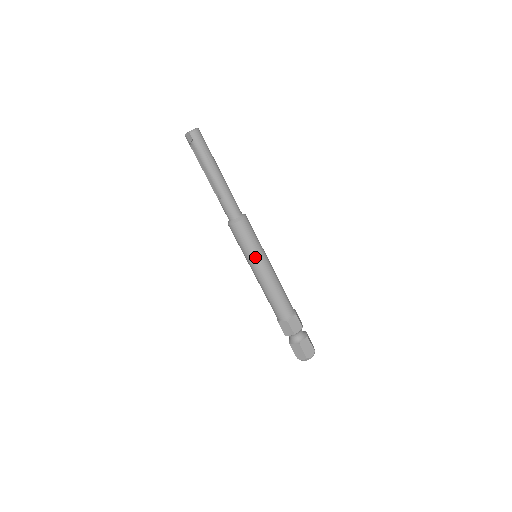
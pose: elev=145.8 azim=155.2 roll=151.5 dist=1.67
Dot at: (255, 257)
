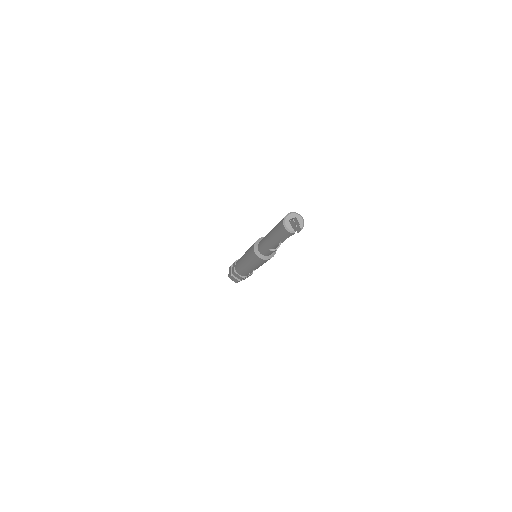
Dot at: occluded
